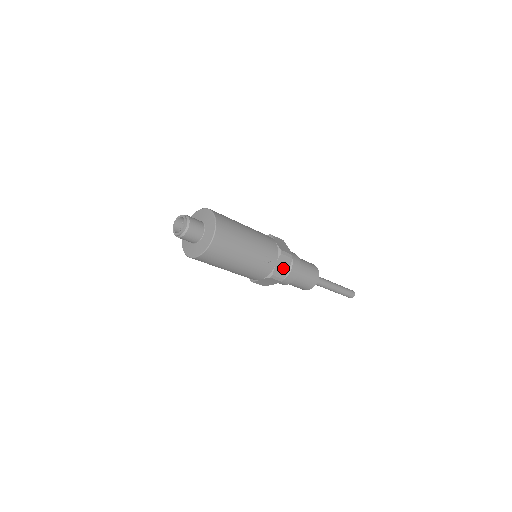
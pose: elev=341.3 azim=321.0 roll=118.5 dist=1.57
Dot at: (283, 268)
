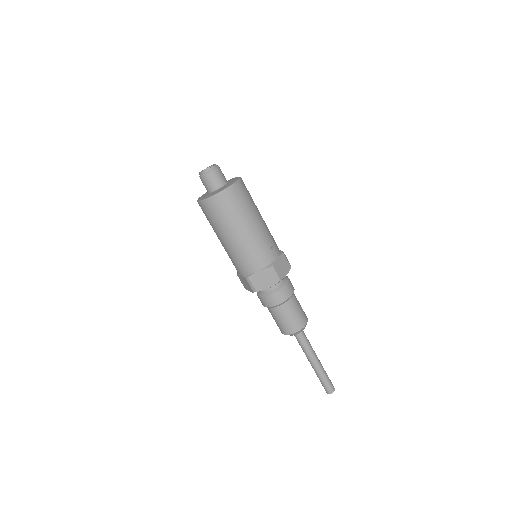
Dot at: (282, 269)
